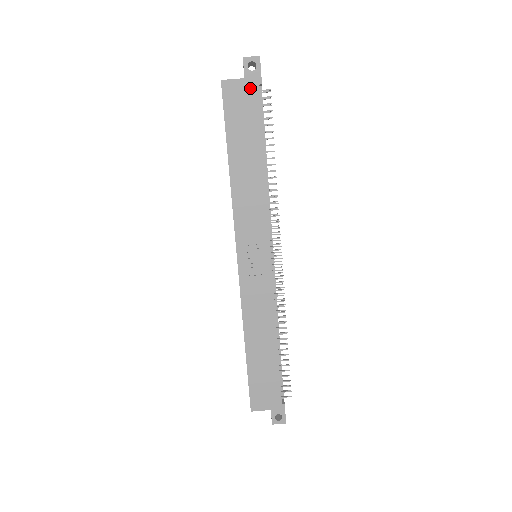
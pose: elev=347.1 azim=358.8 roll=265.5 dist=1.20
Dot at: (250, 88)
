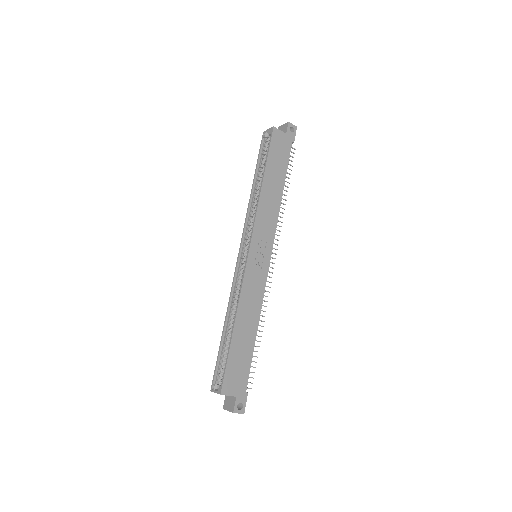
Dot at: (288, 141)
